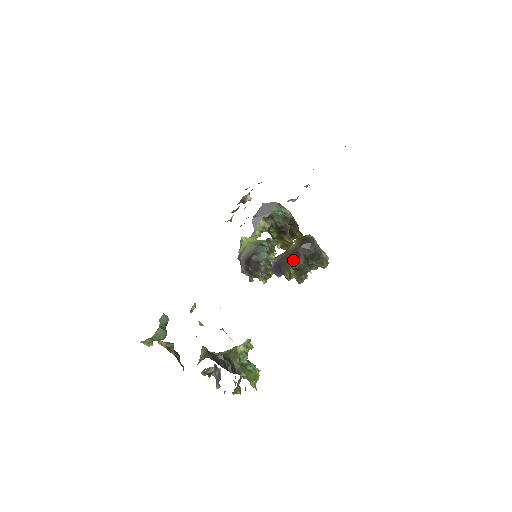
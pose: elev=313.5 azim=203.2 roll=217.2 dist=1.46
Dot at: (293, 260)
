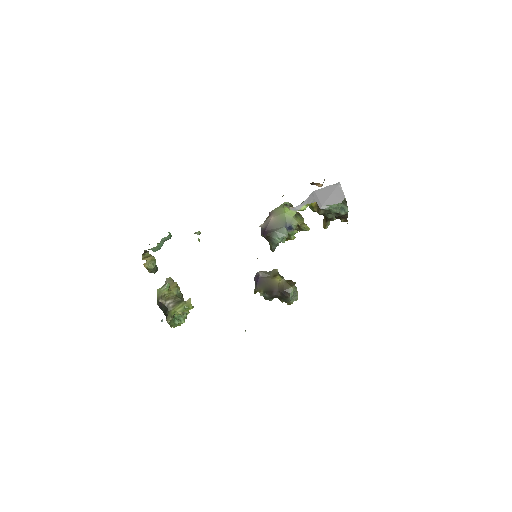
Dot at: (265, 291)
